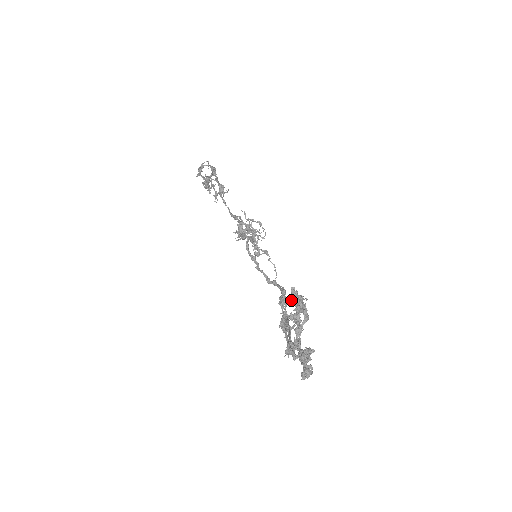
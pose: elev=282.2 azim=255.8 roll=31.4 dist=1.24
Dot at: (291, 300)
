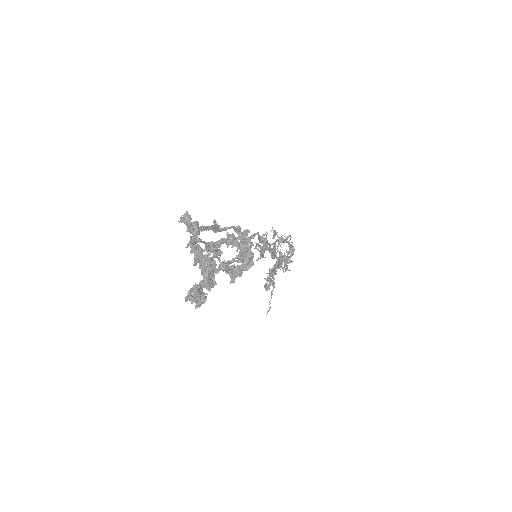
Dot at: (238, 238)
